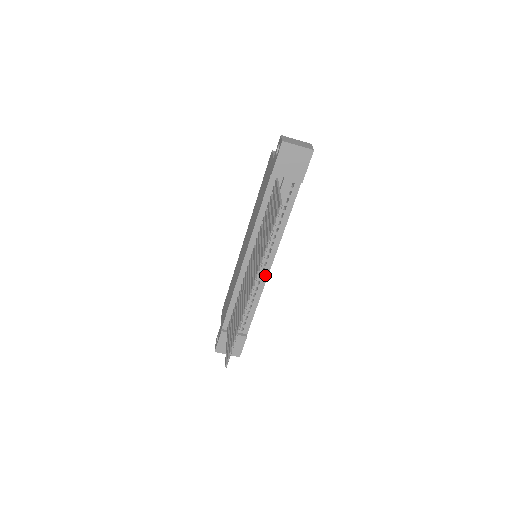
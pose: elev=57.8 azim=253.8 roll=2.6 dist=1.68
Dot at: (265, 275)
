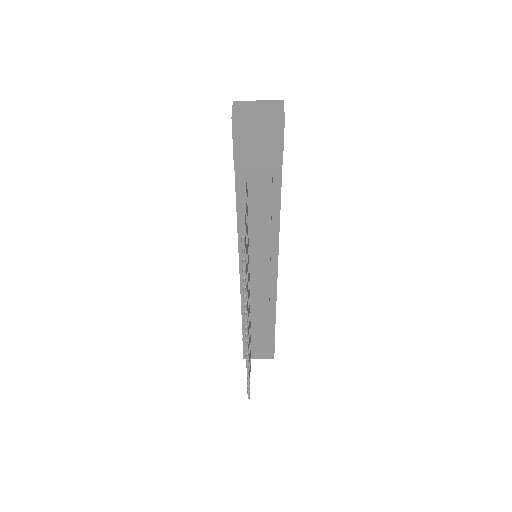
Dot at: (273, 278)
